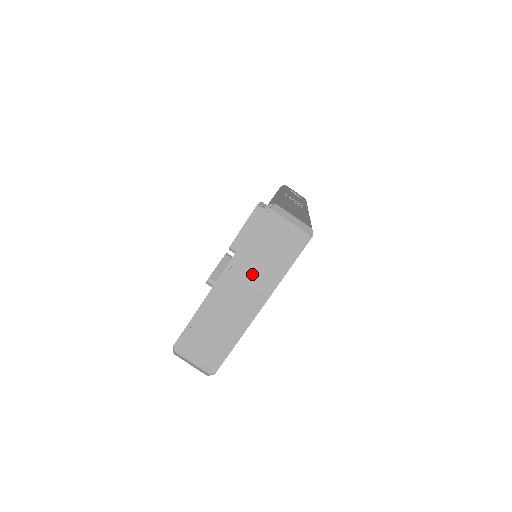
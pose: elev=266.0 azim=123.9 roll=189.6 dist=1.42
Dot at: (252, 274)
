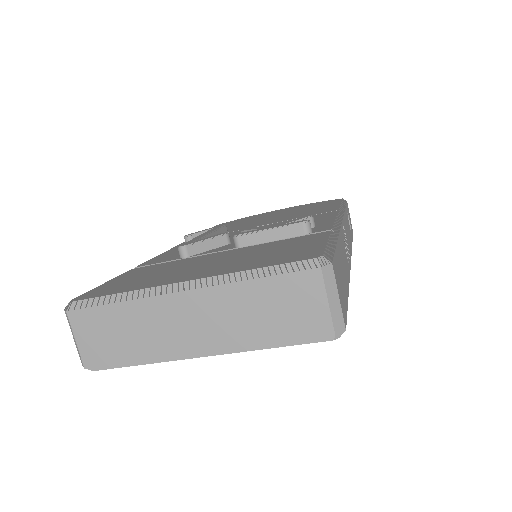
Dot at: (229, 315)
